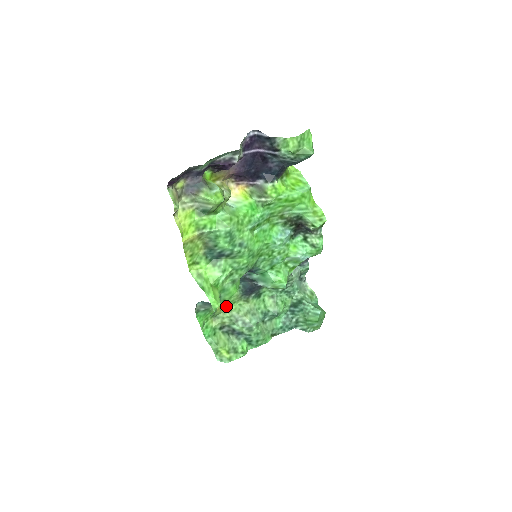
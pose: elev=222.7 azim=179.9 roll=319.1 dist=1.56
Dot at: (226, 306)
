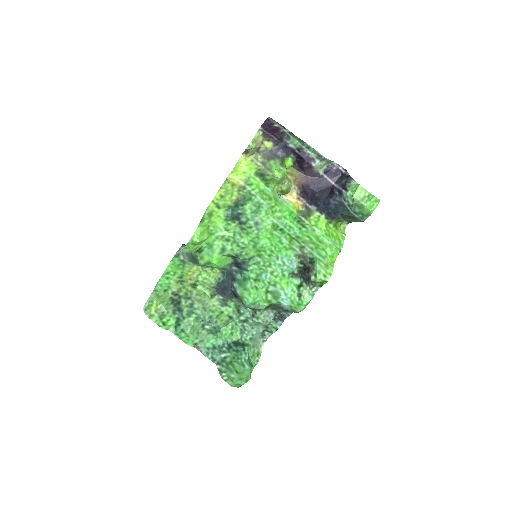
Dot at: (196, 281)
